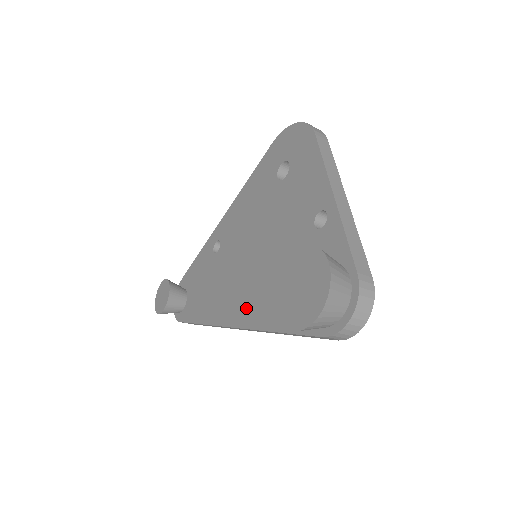
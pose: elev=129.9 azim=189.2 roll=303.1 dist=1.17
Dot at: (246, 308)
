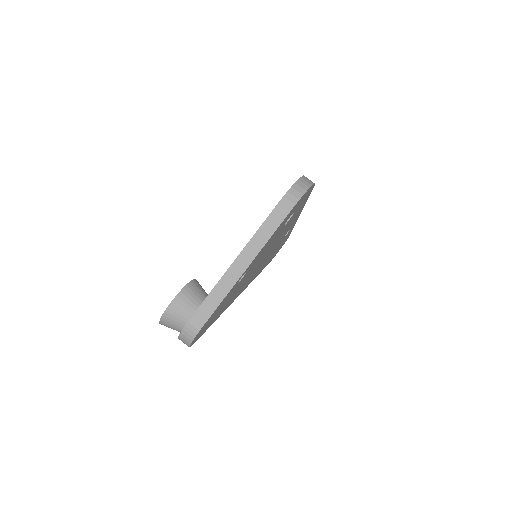
Dot at: occluded
